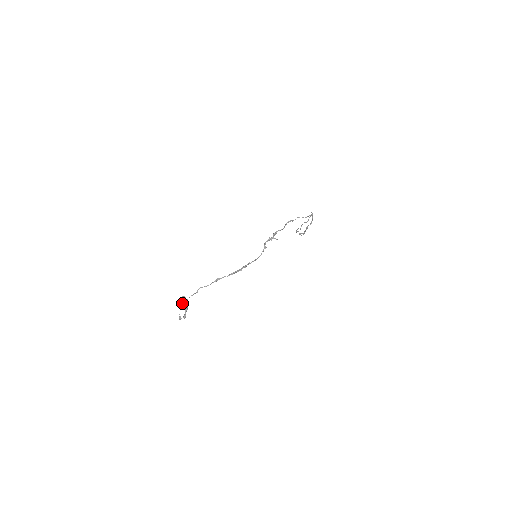
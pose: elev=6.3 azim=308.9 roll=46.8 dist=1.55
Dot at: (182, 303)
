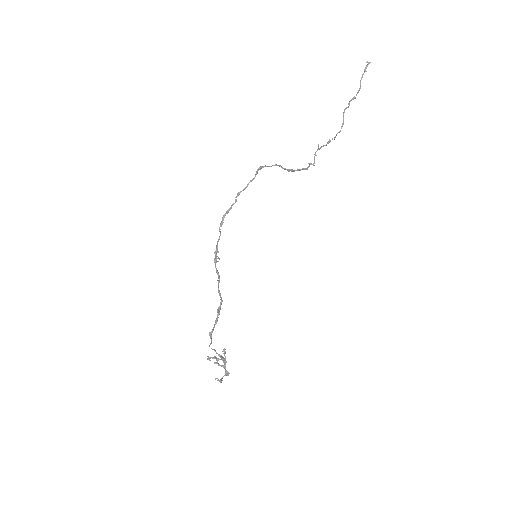
Dot at: occluded
